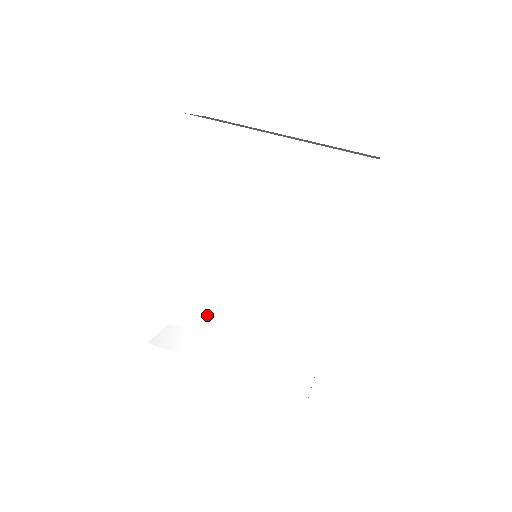
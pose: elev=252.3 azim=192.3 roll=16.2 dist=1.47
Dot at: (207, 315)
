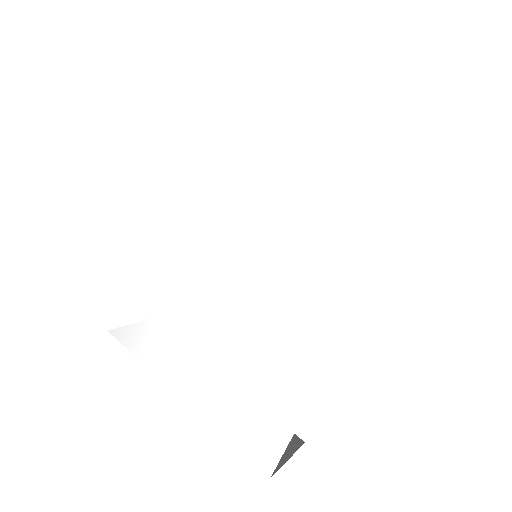
Dot at: (174, 317)
